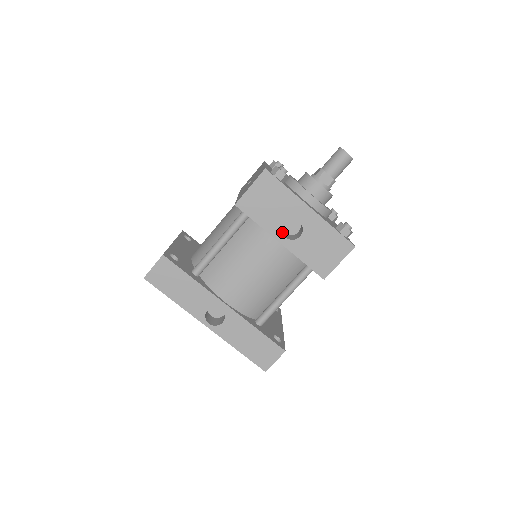
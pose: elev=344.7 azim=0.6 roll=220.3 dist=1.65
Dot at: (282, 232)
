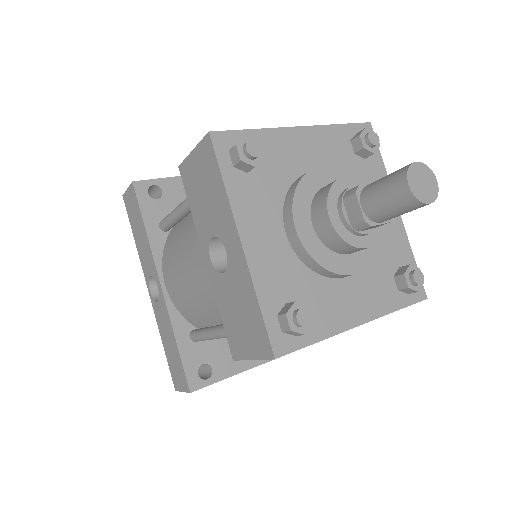
Dot at: (218, 248)
